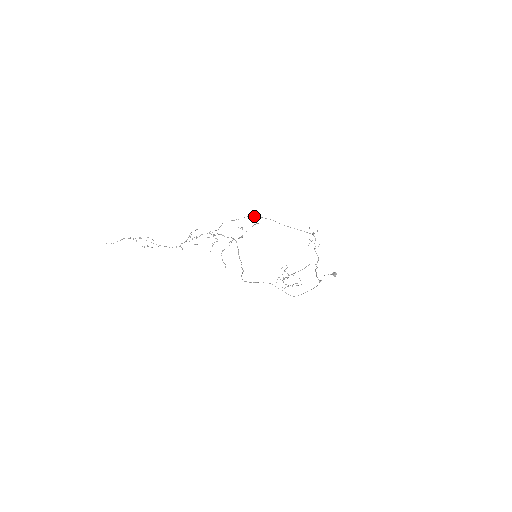
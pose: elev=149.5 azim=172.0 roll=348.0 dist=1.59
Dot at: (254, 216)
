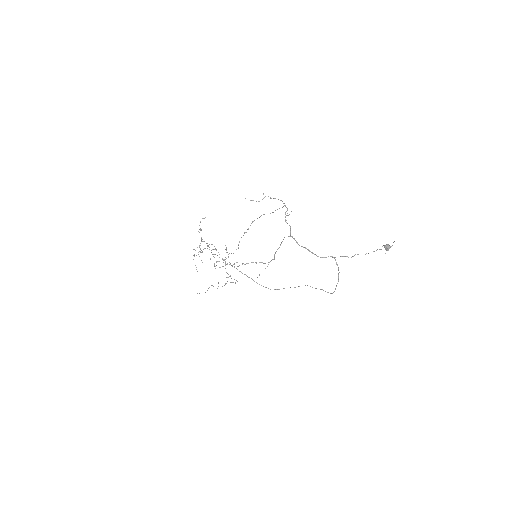
Dot at: occluded
